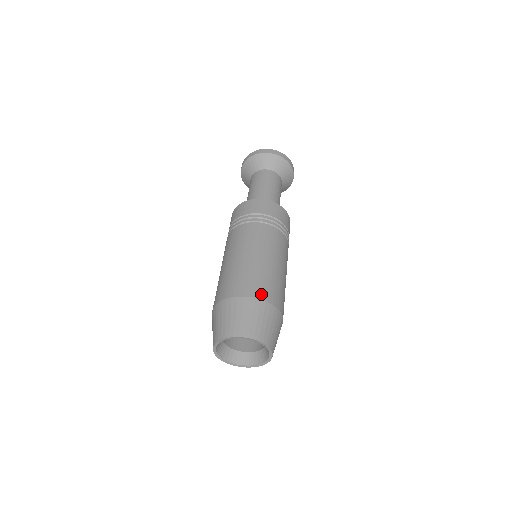
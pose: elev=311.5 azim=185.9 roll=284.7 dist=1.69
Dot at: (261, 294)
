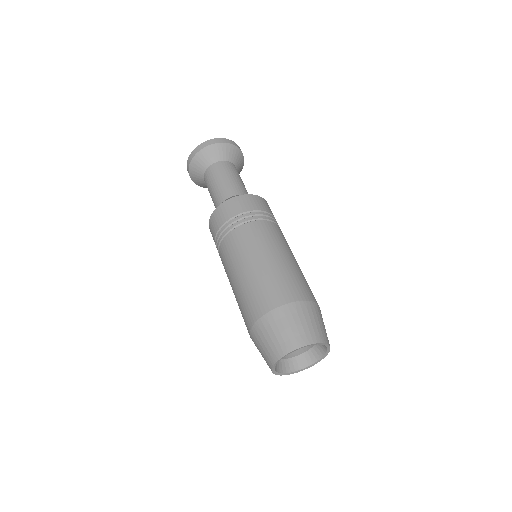
Dot at: (278, 300)
